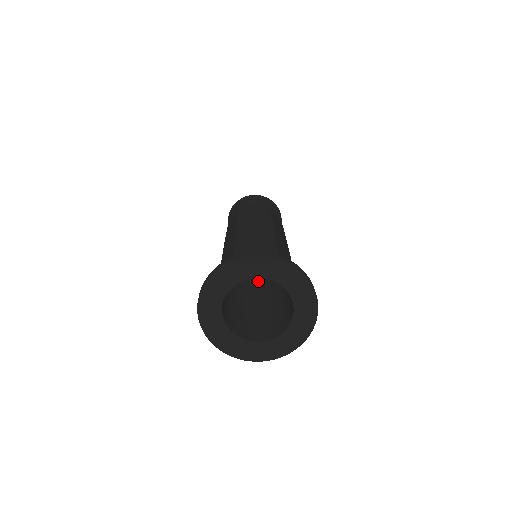
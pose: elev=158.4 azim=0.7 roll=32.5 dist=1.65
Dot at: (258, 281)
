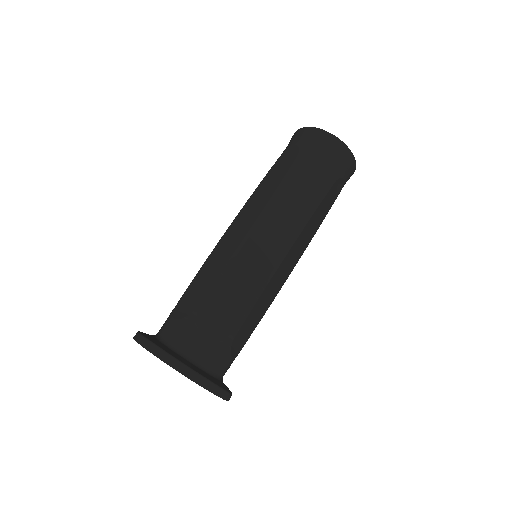
Dot at: occluded
